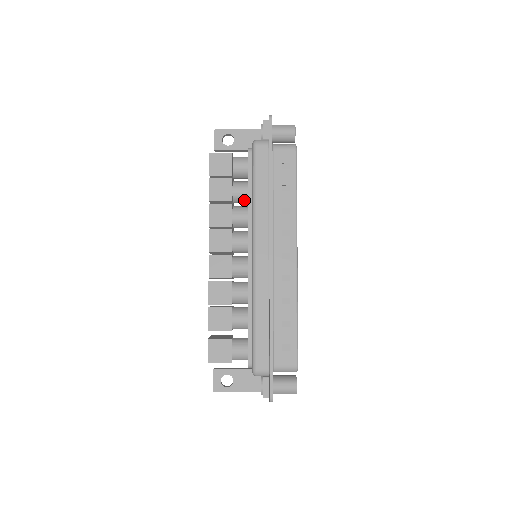
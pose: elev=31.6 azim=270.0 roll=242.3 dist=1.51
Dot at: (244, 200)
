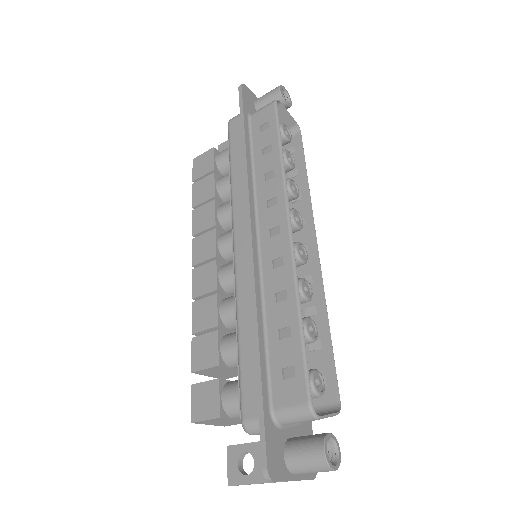
Dot at: occluded
